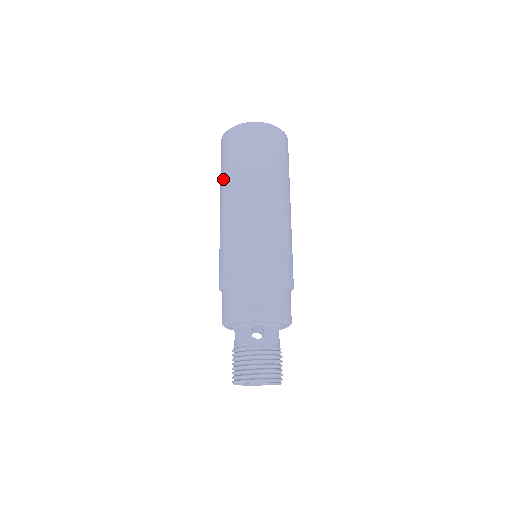
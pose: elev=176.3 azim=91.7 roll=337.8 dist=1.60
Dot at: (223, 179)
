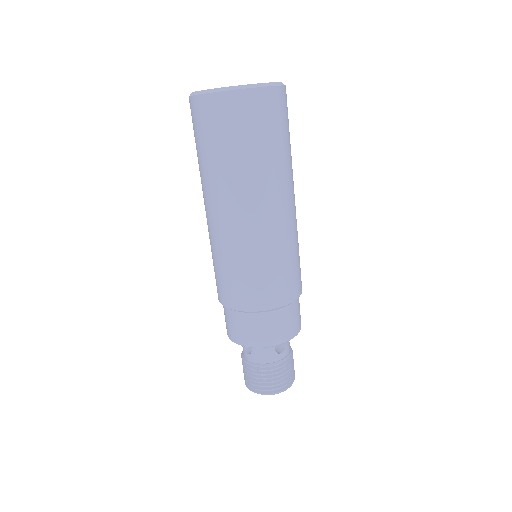
Dot at: (222, 172)
